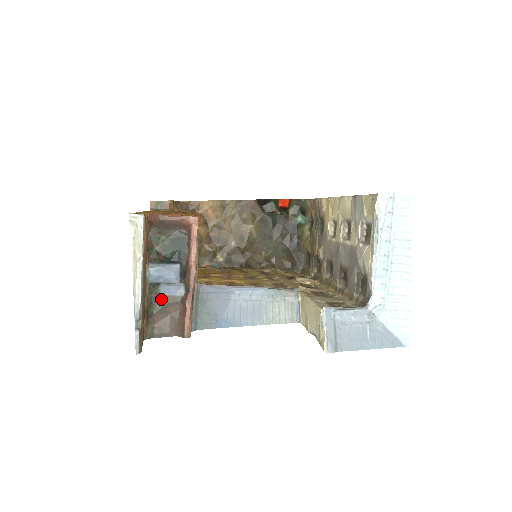
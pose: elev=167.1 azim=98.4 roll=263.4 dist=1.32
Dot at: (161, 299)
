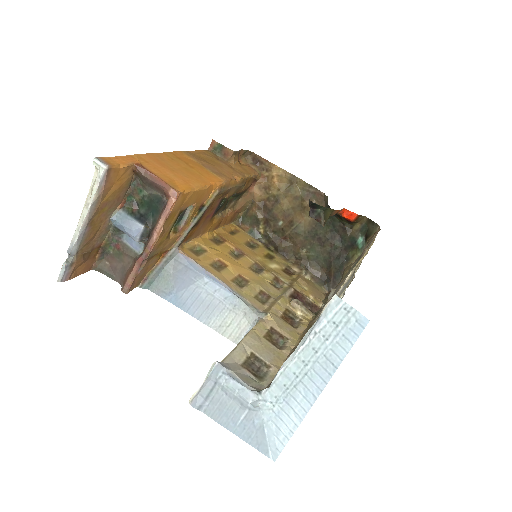
Dot at: (121, 245)
